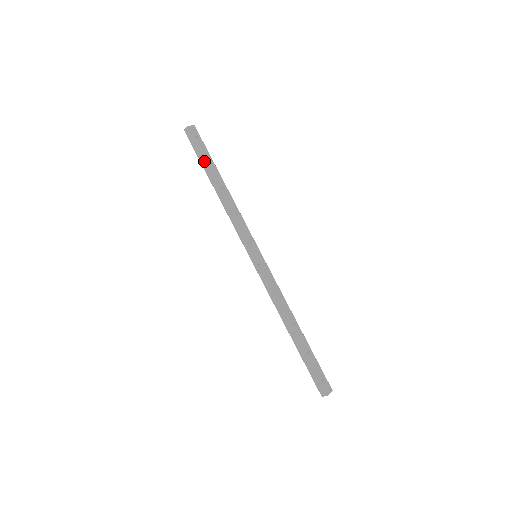
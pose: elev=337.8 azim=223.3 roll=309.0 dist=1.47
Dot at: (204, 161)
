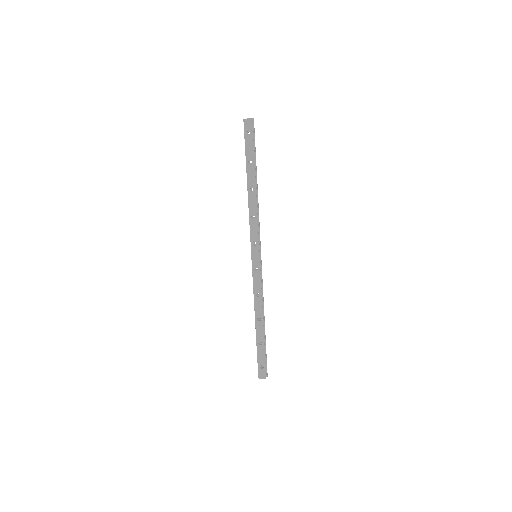
Dot at: (246, 157)
